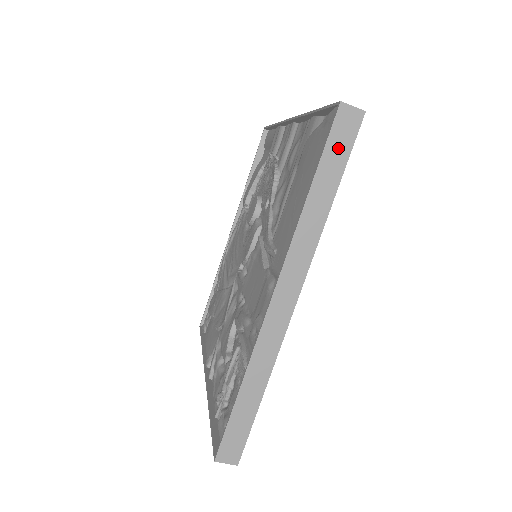
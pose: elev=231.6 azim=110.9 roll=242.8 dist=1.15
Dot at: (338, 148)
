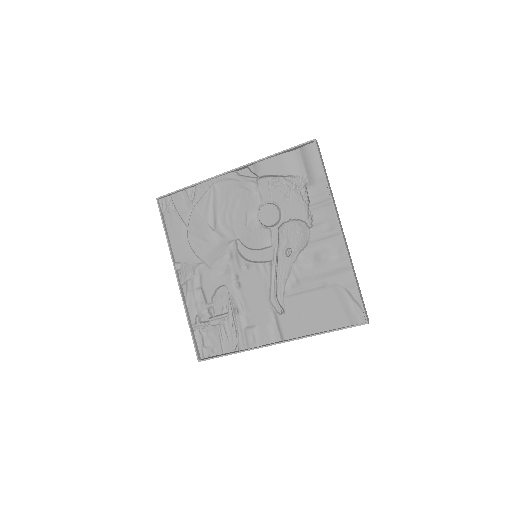
Dot at: occluded
